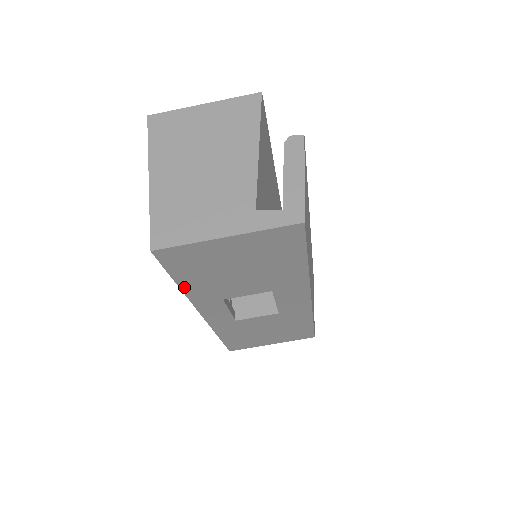
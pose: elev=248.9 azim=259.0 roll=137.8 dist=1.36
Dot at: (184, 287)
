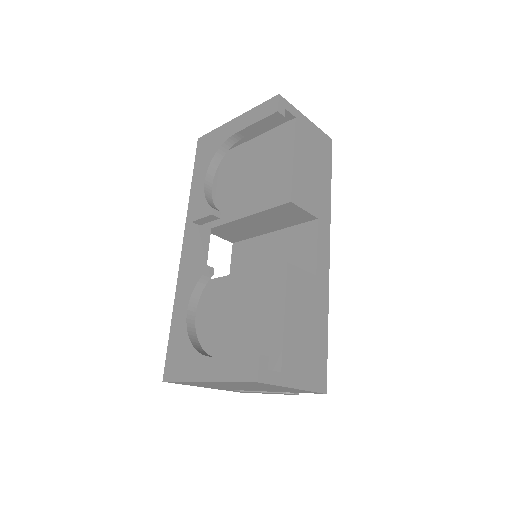
Dot at: occluded
